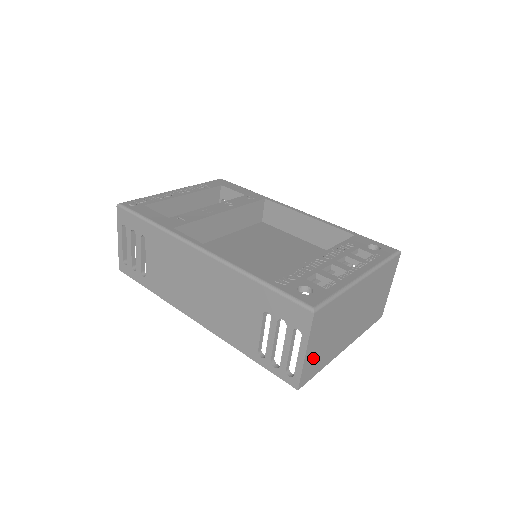
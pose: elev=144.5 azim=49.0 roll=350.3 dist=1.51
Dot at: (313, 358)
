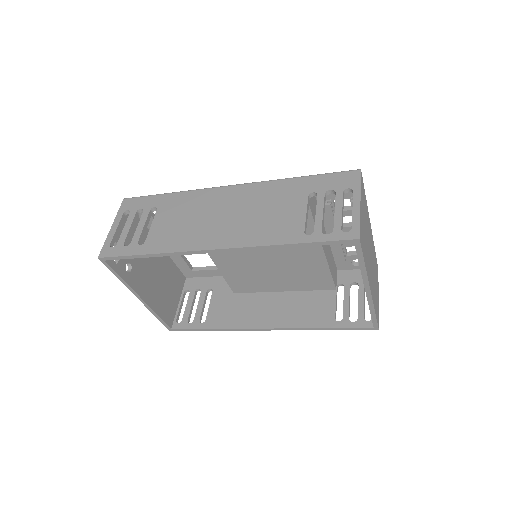
Dot at: (362, 226)
